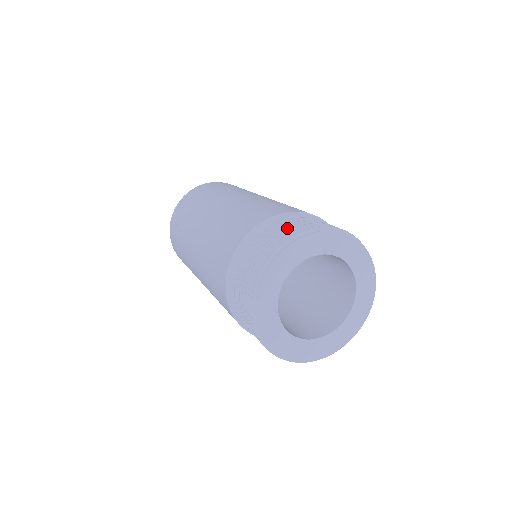
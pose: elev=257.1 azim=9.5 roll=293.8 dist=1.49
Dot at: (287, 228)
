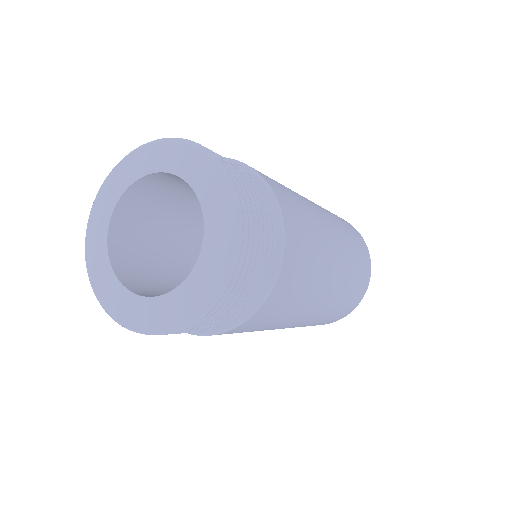
Dot at: occluded
